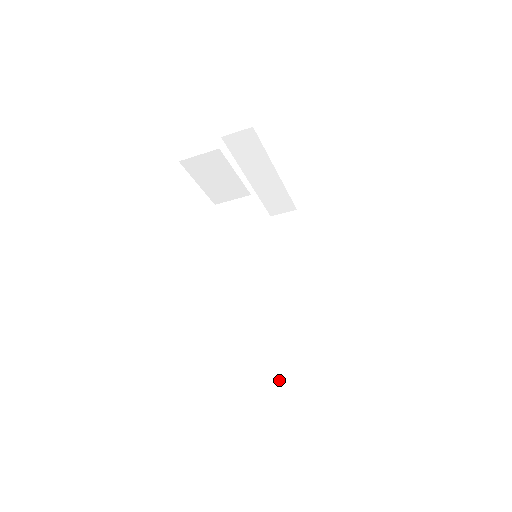
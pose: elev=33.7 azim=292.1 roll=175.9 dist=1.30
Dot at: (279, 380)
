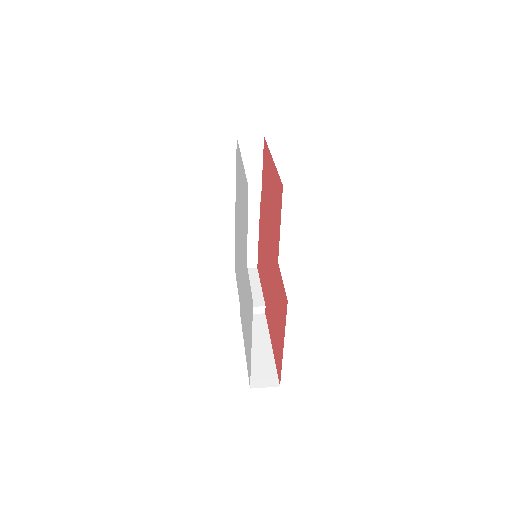
Dot at: occluded
